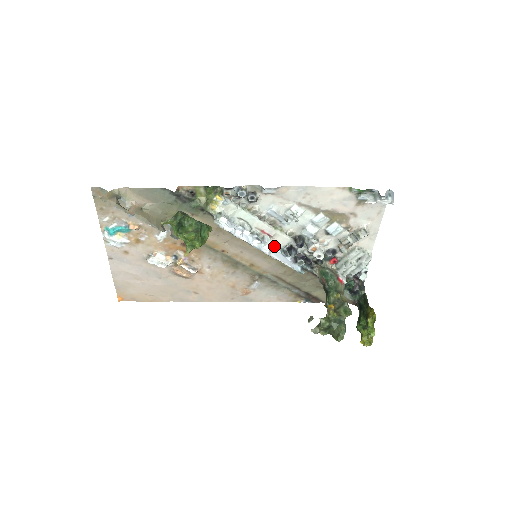
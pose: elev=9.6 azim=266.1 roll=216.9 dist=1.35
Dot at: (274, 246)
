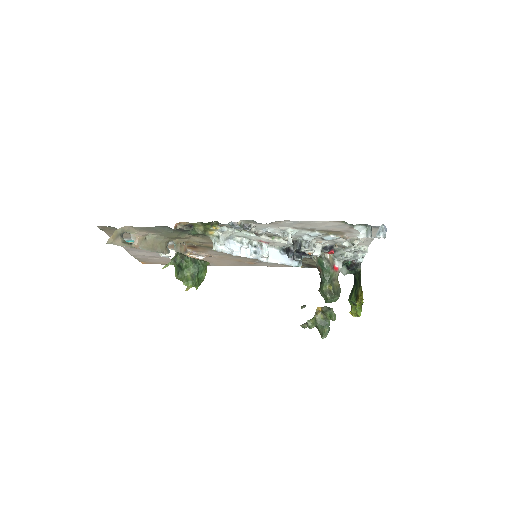
Dot at: (273, 247)
